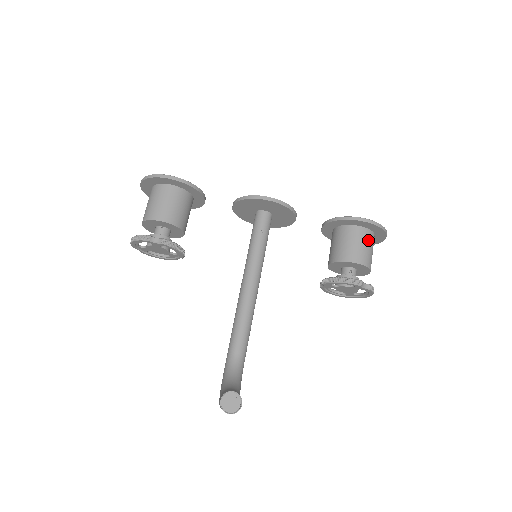
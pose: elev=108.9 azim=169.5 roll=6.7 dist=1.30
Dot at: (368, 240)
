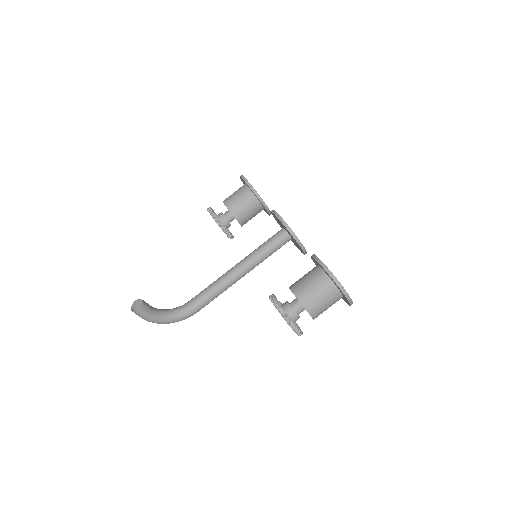
Dot at: (321, 285)
